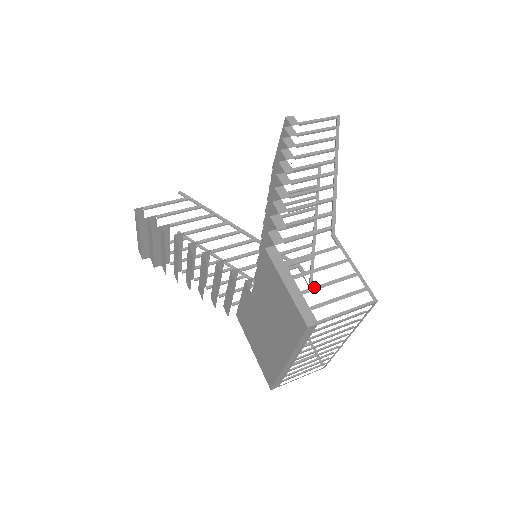
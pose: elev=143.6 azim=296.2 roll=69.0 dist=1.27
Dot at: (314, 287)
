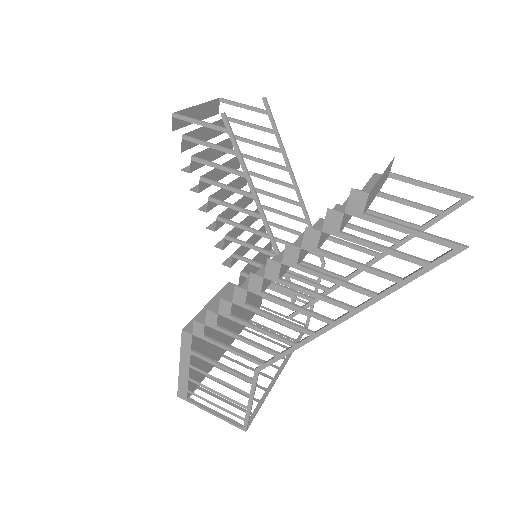
Dot at: (202, 384)
